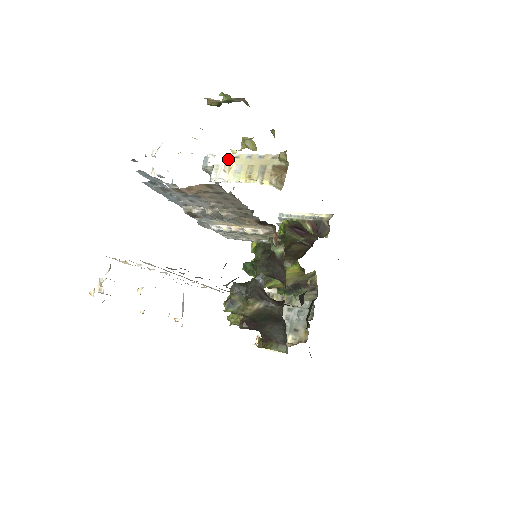
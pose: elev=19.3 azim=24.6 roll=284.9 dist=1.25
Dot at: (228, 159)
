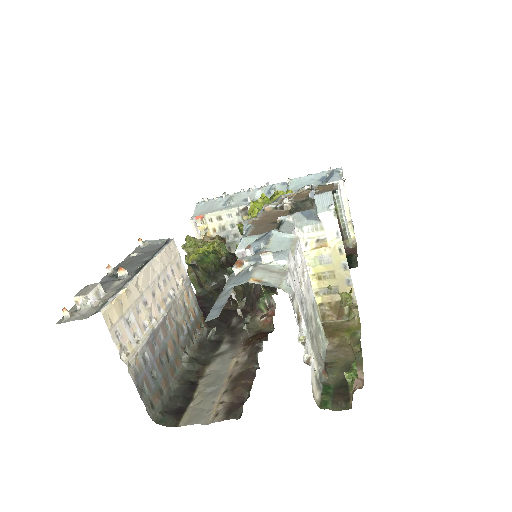
Dot at: (335, 240)
